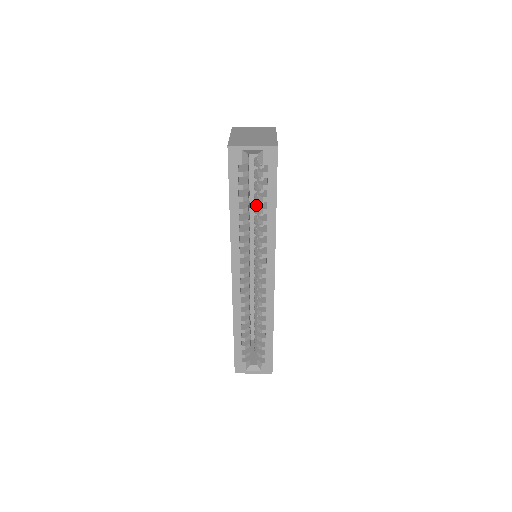
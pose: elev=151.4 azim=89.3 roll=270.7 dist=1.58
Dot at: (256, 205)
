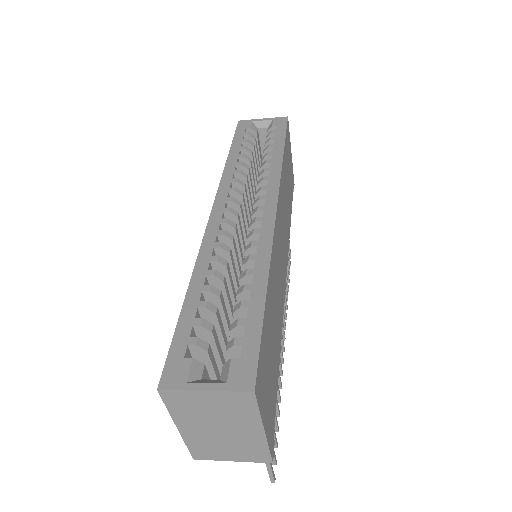
Dot at: occluded
